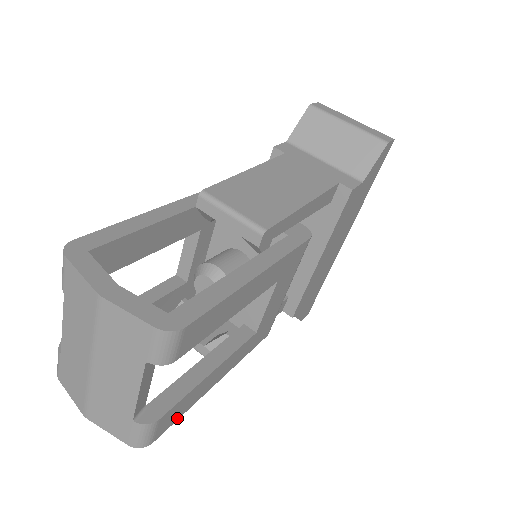
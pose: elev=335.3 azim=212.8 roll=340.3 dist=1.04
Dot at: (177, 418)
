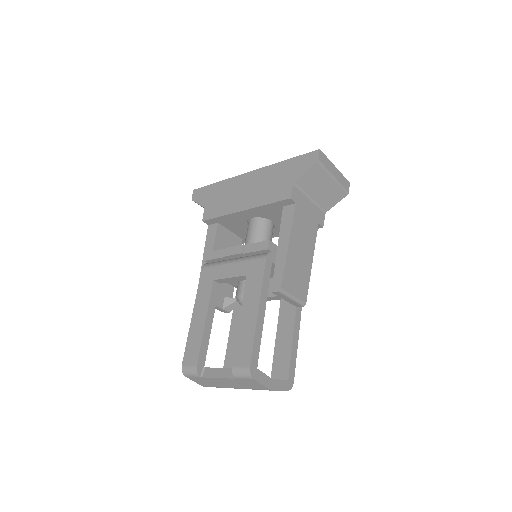
Dot at: occluded
